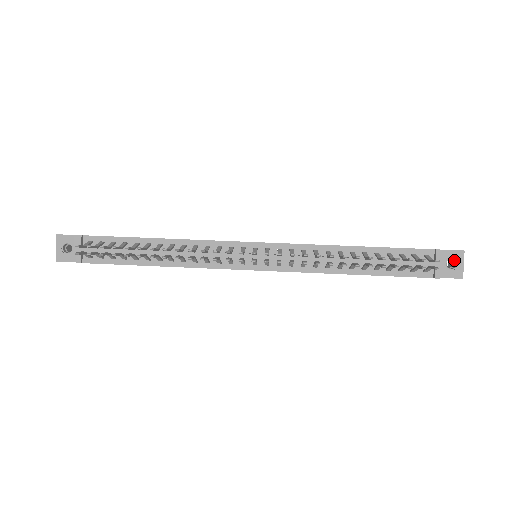
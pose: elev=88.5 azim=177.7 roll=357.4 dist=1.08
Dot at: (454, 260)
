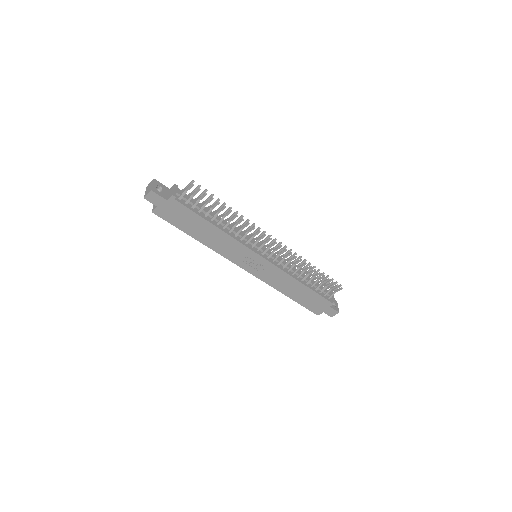
Dot at: occluded
